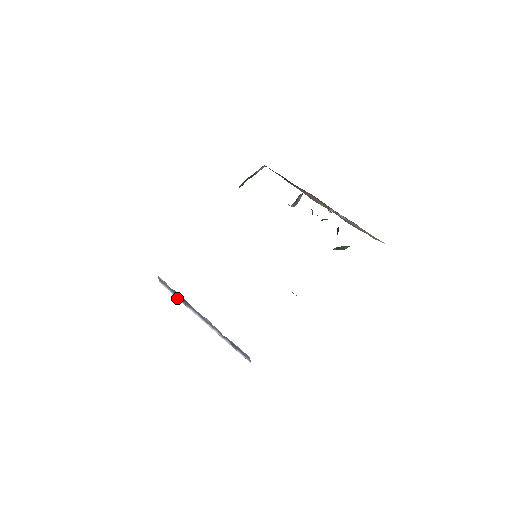
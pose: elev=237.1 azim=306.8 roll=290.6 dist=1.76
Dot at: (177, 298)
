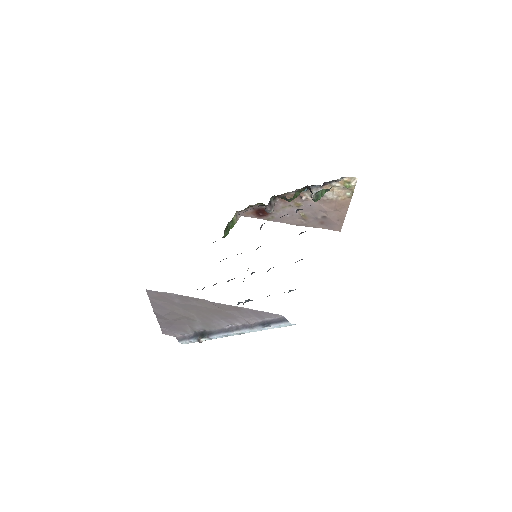
Dot at: (199, 339)
